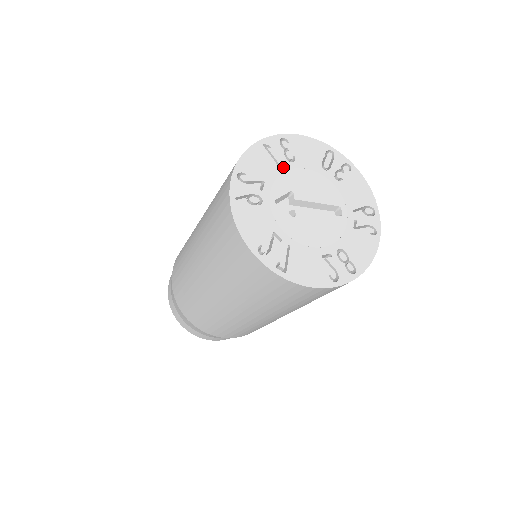
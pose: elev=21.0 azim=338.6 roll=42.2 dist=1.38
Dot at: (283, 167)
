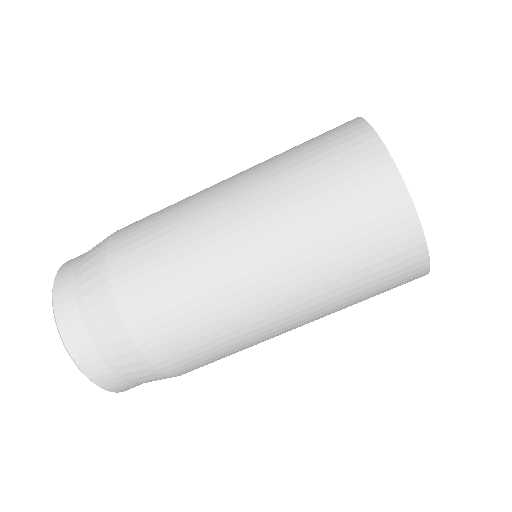
Dot at: occluded
